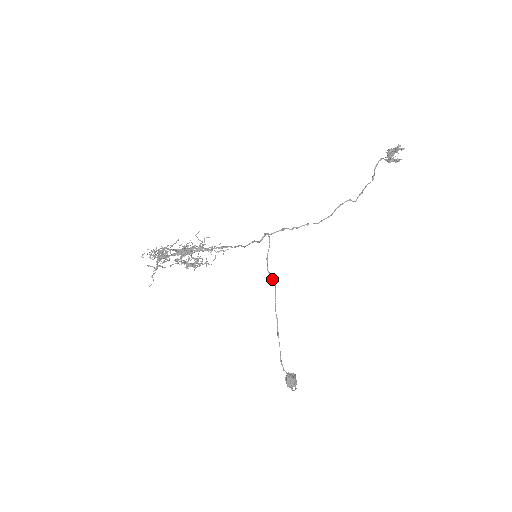
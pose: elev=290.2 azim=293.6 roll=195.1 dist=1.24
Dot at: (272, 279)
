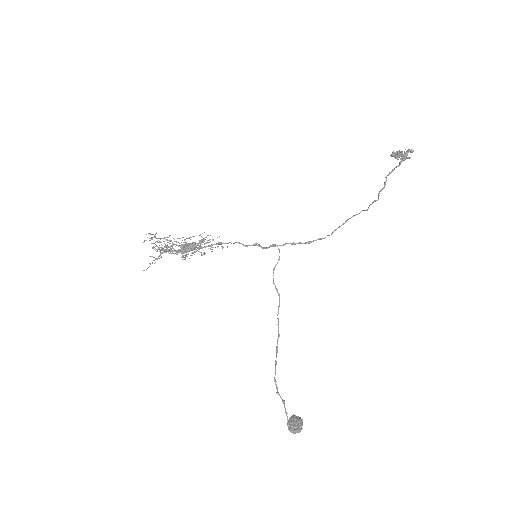
Dot at: (276, 290)
